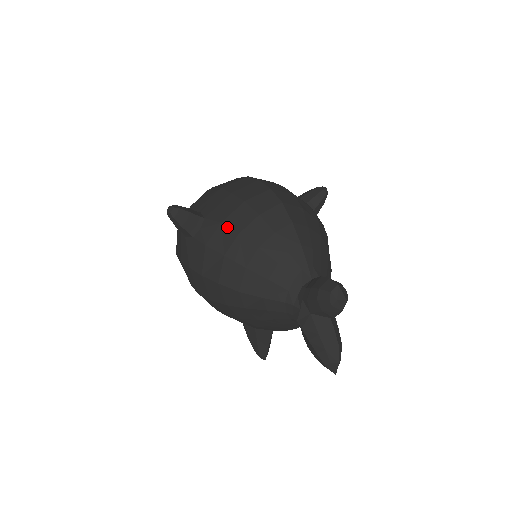
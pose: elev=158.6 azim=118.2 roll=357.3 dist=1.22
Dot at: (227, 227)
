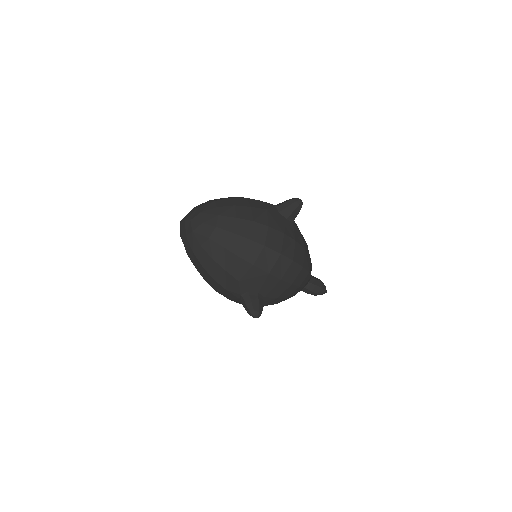
Dot at: (281, 298)
